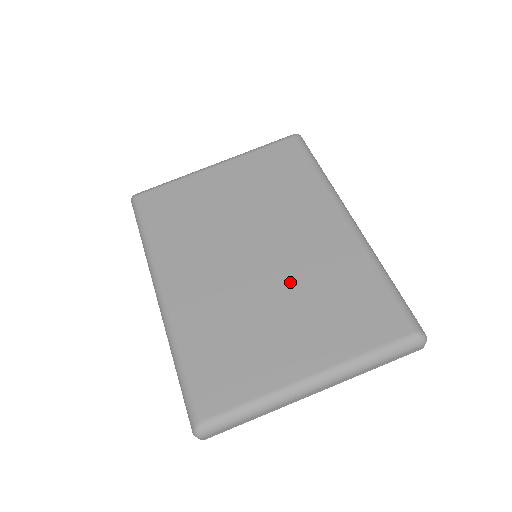
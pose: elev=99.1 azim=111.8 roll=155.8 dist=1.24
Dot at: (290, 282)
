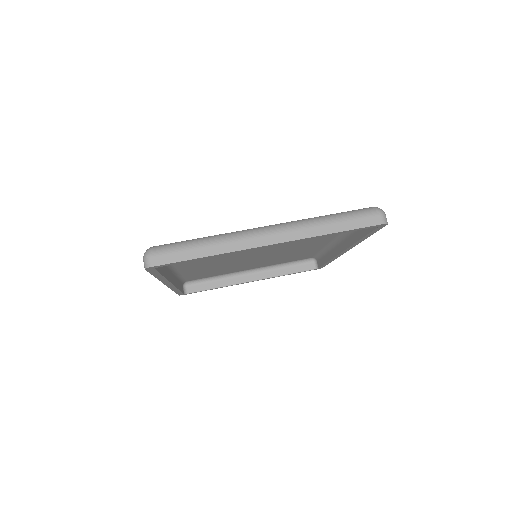
Dot at: occluded
